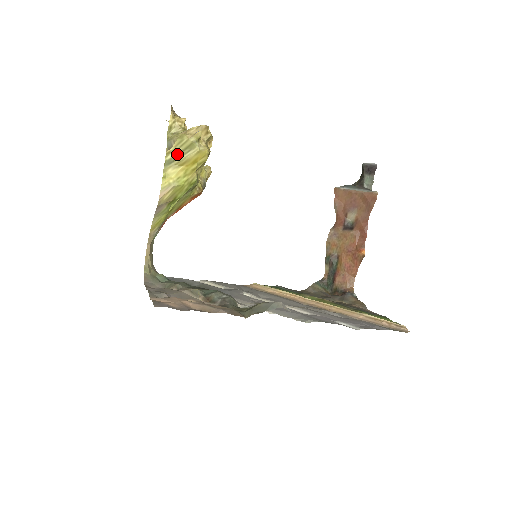
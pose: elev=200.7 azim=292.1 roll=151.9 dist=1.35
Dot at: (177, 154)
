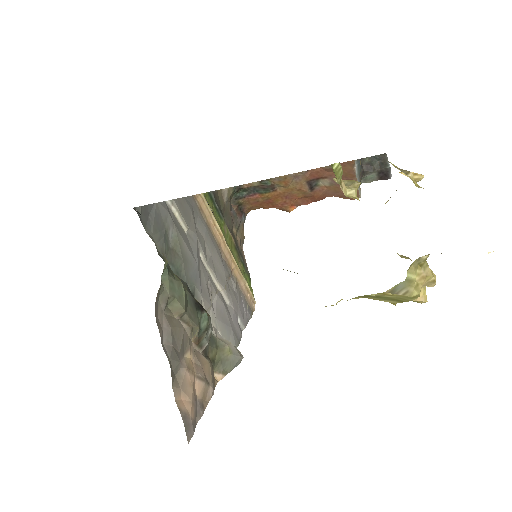
Dot at: (385, 297)
